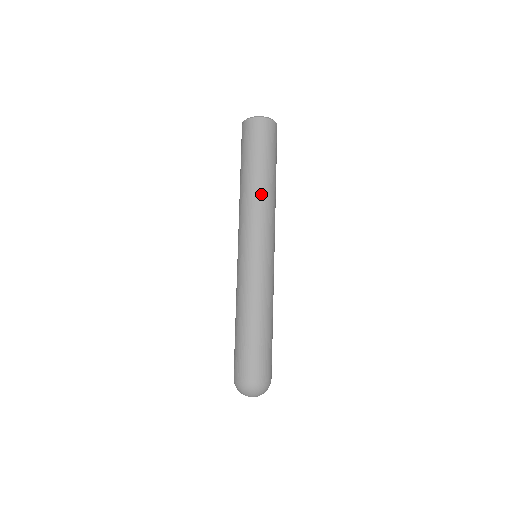
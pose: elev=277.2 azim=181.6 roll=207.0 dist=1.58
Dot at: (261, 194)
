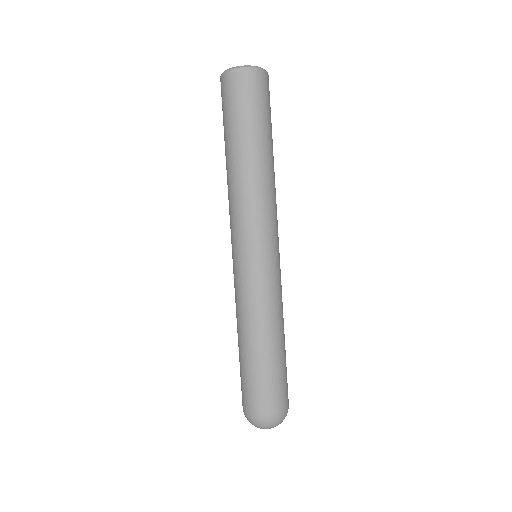
Dot at: (264, 177)
